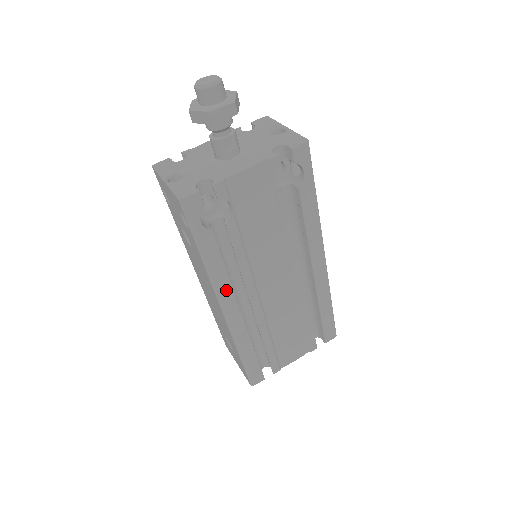
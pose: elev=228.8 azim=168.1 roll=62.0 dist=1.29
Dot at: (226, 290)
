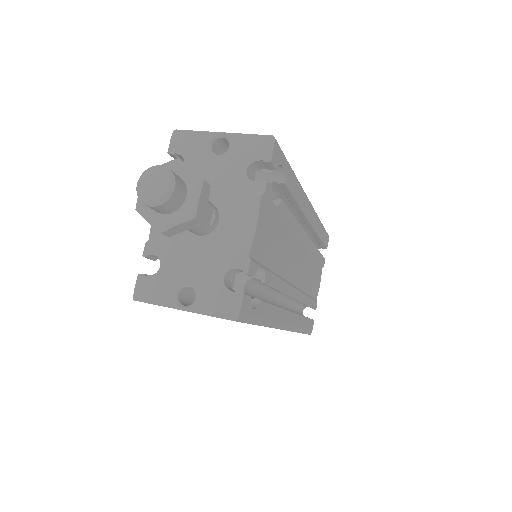
Dot at: (282, 317)
